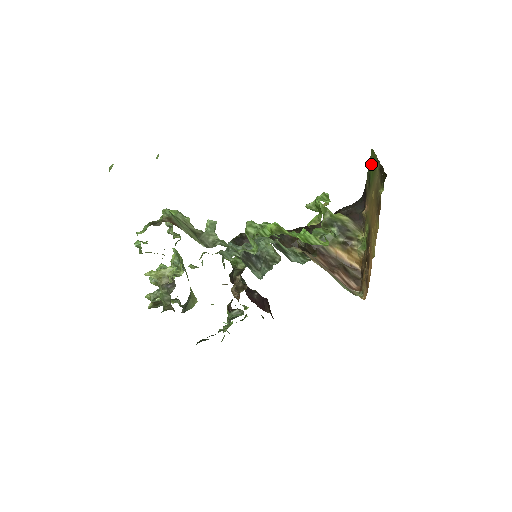
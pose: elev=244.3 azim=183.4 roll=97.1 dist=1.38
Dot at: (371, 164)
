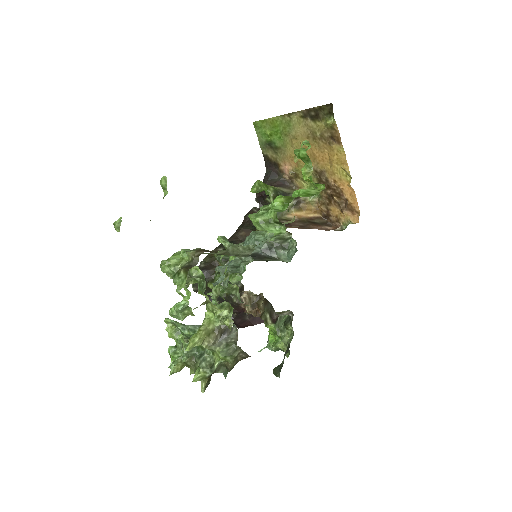
Dot at: (268, 132)
